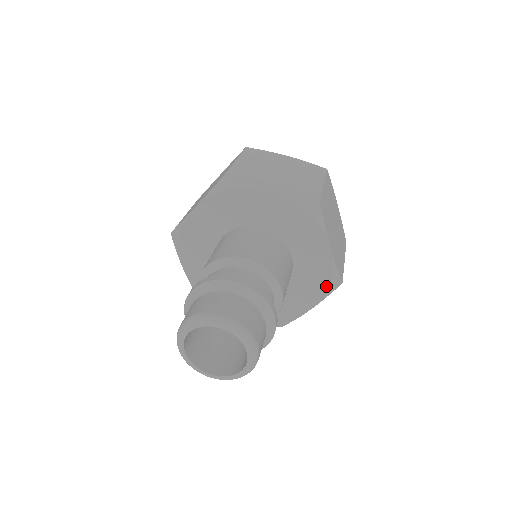
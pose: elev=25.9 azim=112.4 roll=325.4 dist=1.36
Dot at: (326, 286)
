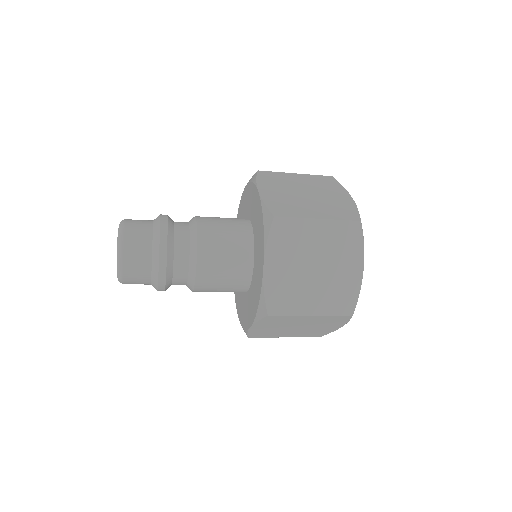
Dot at: (263, 228)
